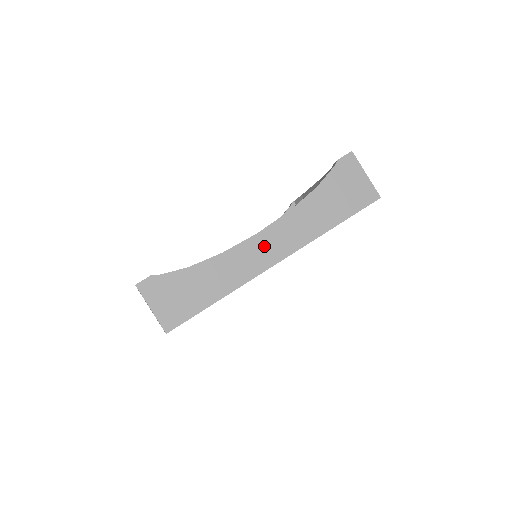
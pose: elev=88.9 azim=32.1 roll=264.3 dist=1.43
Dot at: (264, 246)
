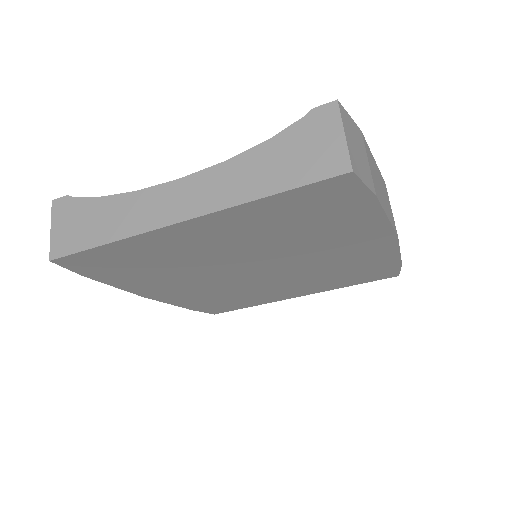
Dot at: (179, 196)
